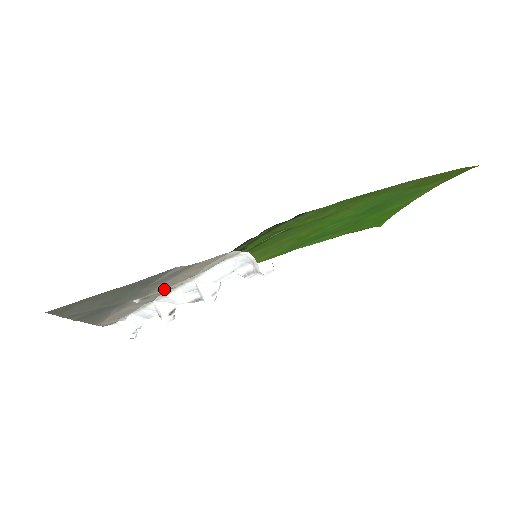
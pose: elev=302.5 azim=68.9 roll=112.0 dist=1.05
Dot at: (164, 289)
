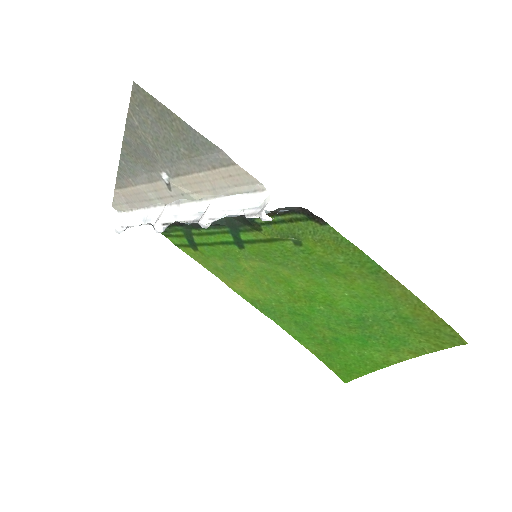
Dot at: (187, 191)
